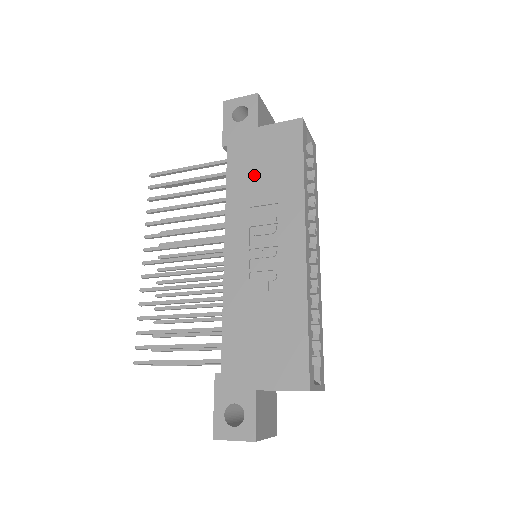
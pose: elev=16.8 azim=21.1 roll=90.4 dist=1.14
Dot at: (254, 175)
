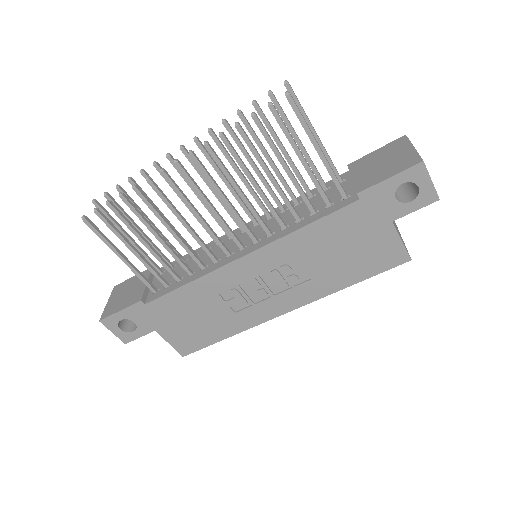
Dot at: (333, 246)
